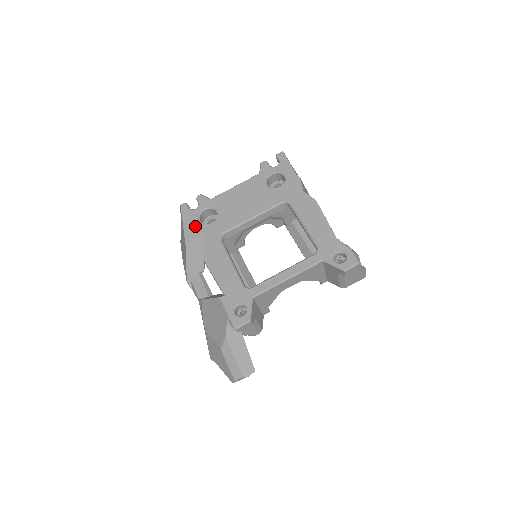
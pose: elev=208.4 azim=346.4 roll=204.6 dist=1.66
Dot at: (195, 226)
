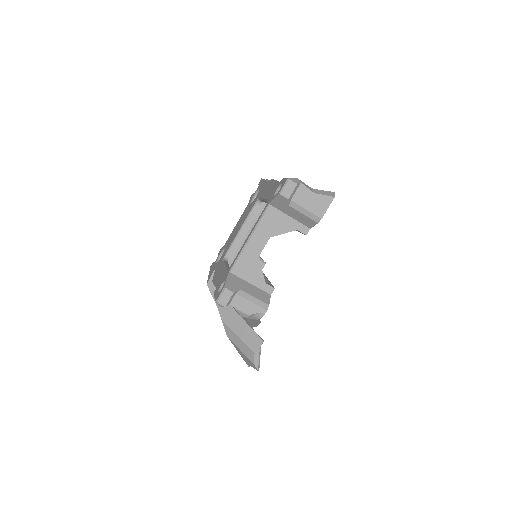
Dot at: (213, 269)
